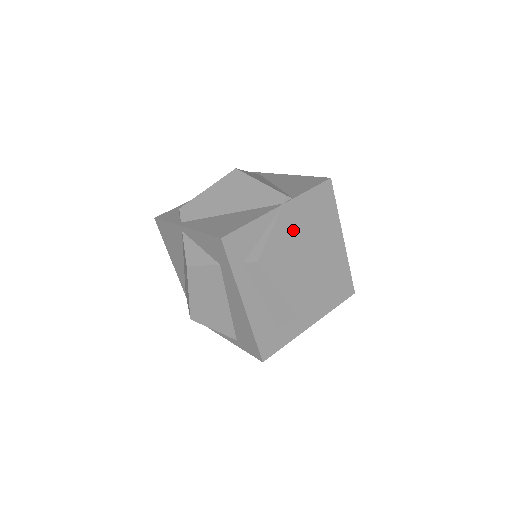
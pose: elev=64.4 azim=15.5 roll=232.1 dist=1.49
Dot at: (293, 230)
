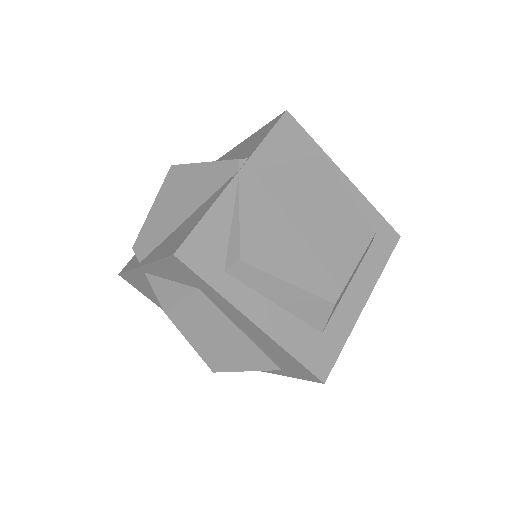
Dot at: (270, 197)
